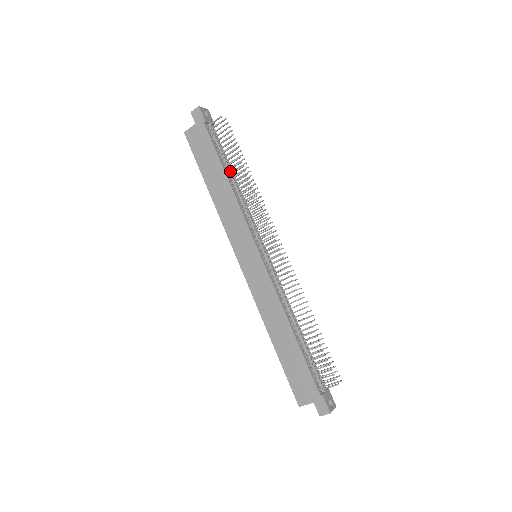
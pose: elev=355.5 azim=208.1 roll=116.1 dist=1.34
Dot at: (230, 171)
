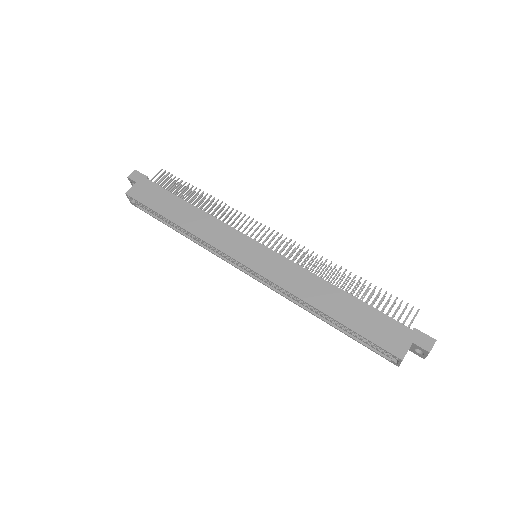
Dot at: occluded
